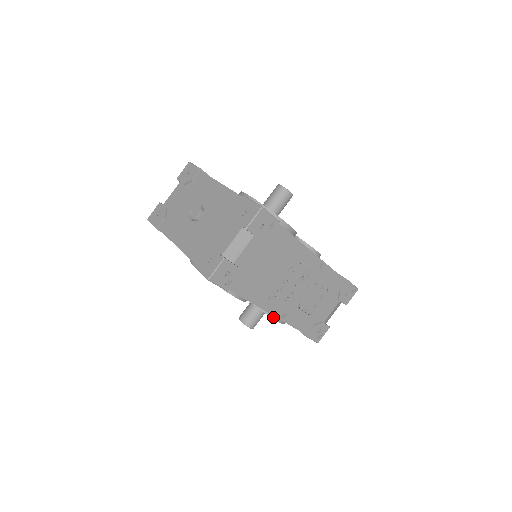
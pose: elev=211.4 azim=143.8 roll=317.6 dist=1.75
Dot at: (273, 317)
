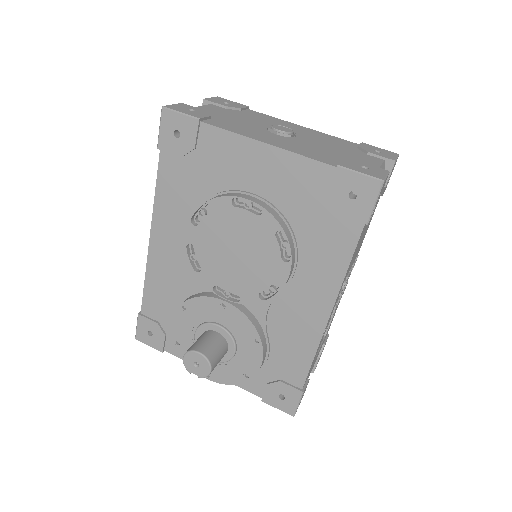
Dot at: (264, 352)
